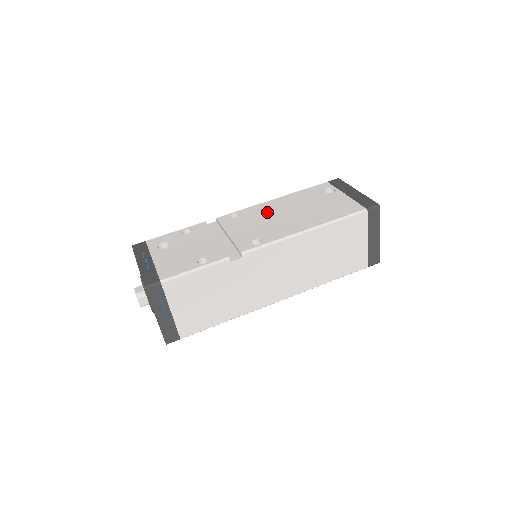
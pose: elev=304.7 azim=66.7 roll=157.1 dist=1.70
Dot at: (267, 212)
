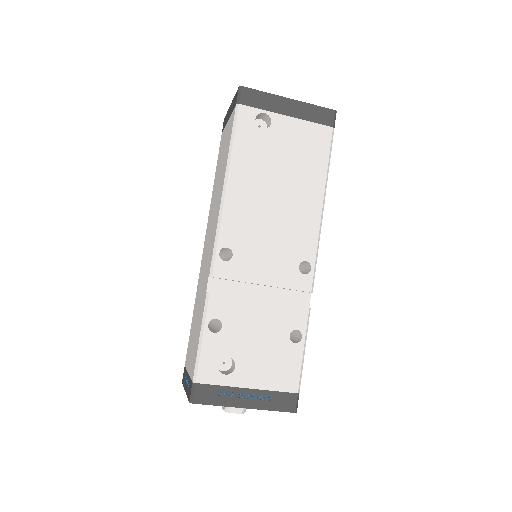
Dot at: (252, 217)
